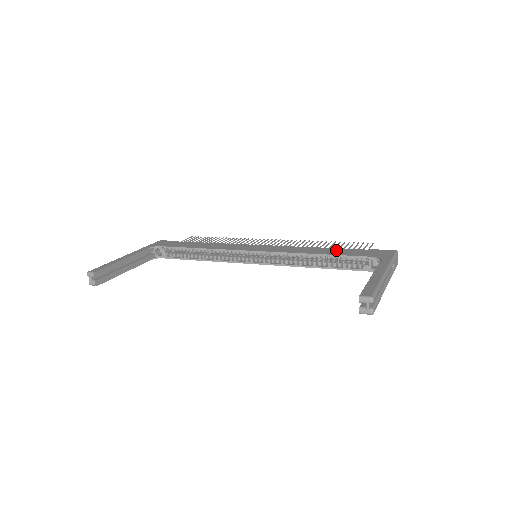
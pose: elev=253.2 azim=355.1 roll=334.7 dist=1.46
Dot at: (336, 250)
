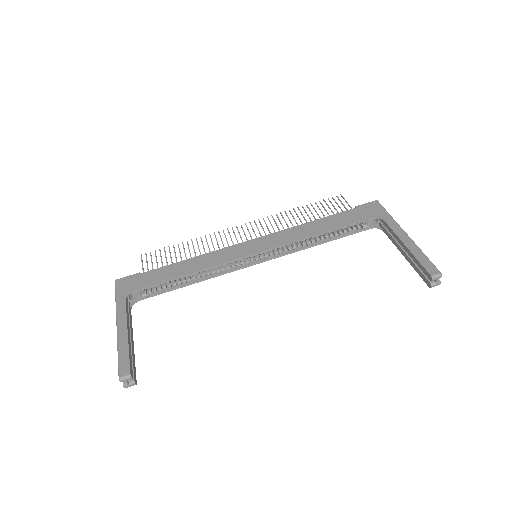
Dot at: (330, 220)
